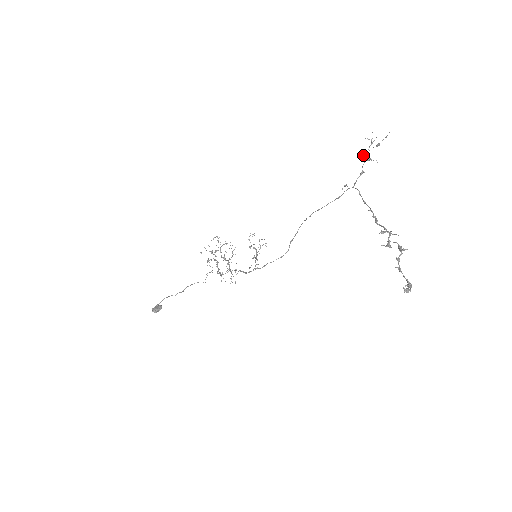
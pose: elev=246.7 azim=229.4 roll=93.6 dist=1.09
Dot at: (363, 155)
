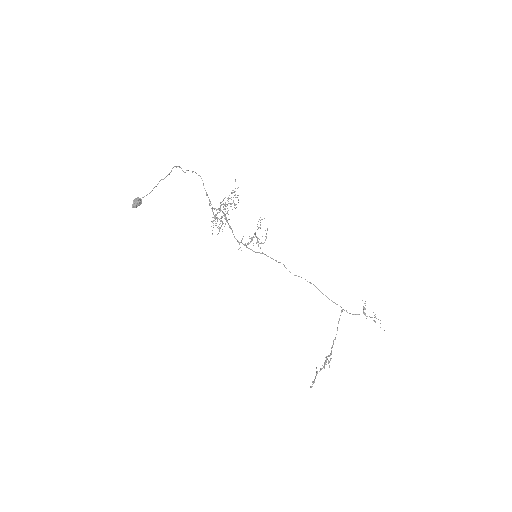
Dot at: occluded
